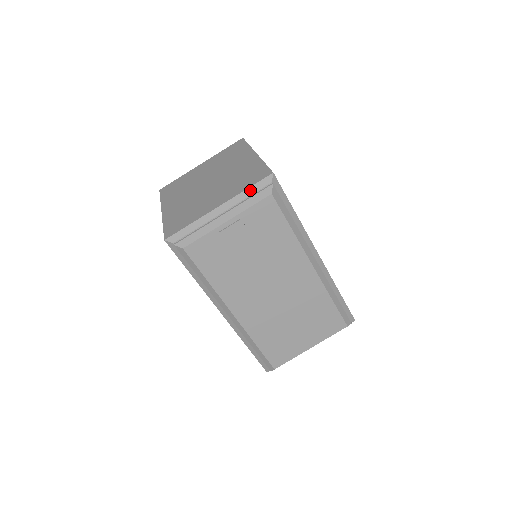
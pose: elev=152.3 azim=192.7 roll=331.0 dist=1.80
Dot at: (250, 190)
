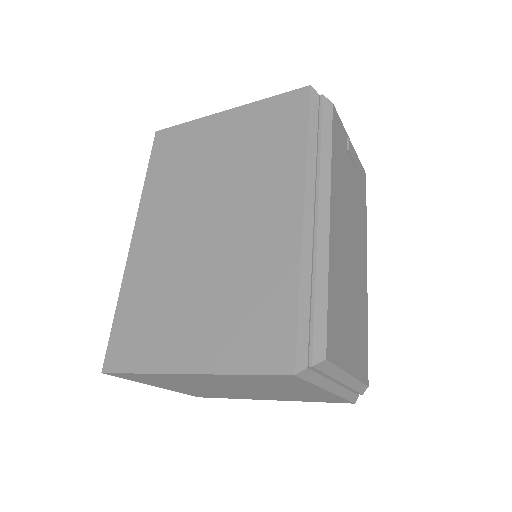
Dot at: occluded
